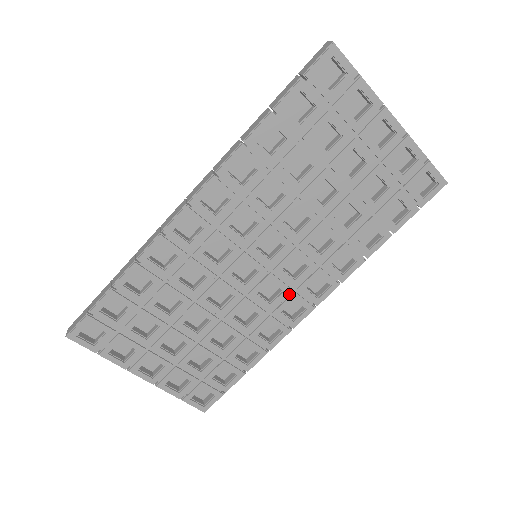
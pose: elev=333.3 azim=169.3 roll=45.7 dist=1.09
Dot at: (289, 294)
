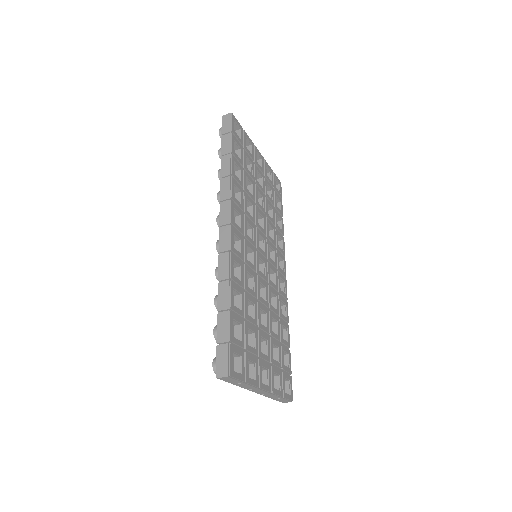
Dot at: (277, 275)
